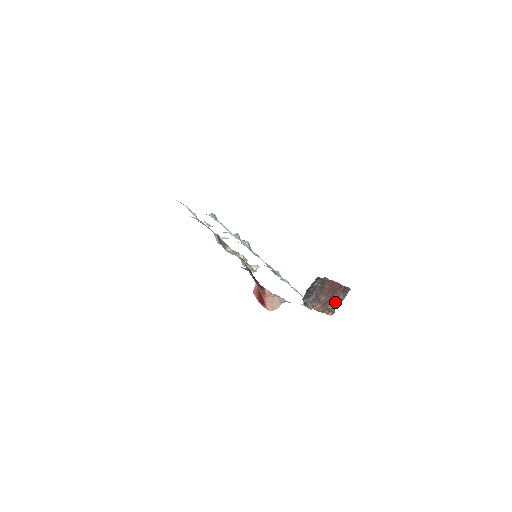
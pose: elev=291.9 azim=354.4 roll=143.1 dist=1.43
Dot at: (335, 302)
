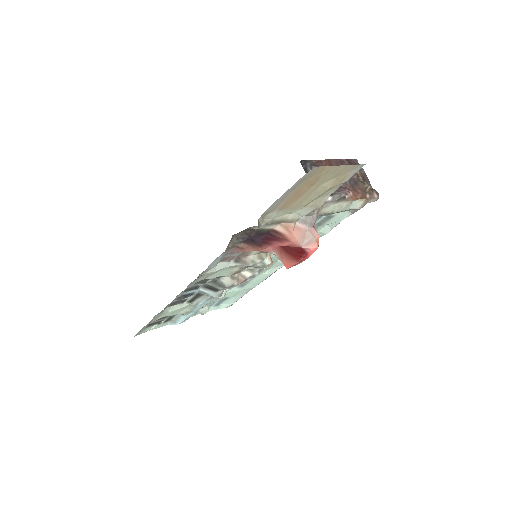
Dot at: (360, 179)
